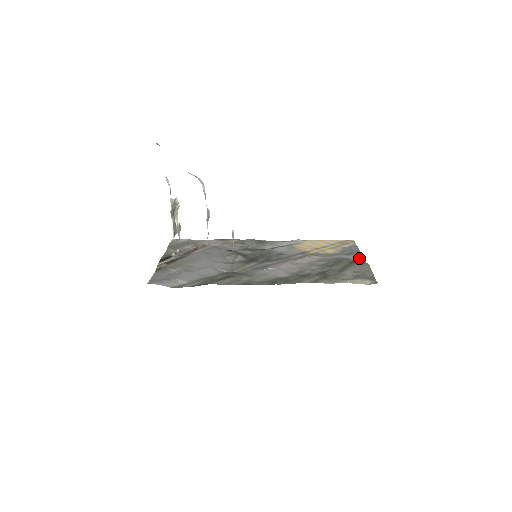
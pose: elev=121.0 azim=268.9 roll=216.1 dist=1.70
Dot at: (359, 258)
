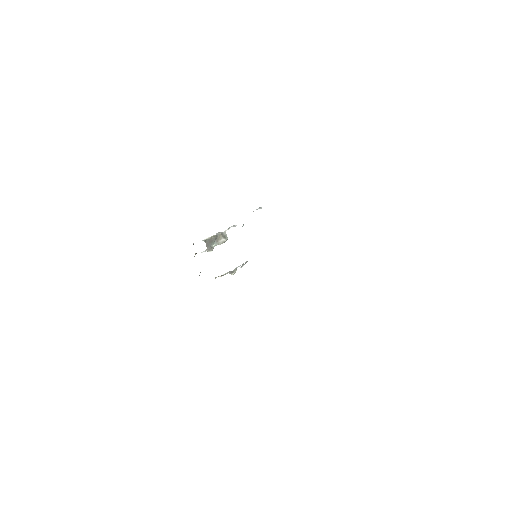
Dot at: occluded
